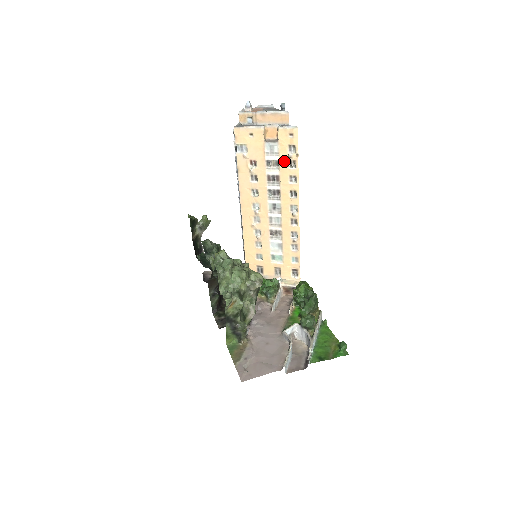
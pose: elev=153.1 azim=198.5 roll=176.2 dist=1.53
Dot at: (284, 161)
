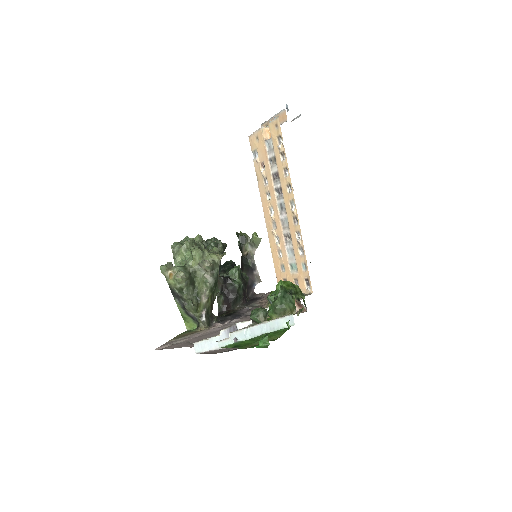
Dot at: (278, 155)
